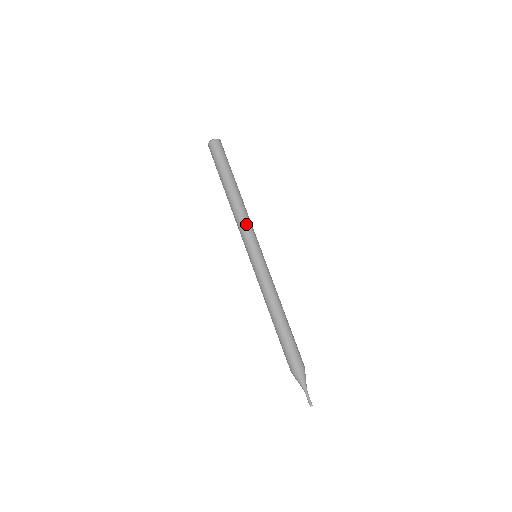
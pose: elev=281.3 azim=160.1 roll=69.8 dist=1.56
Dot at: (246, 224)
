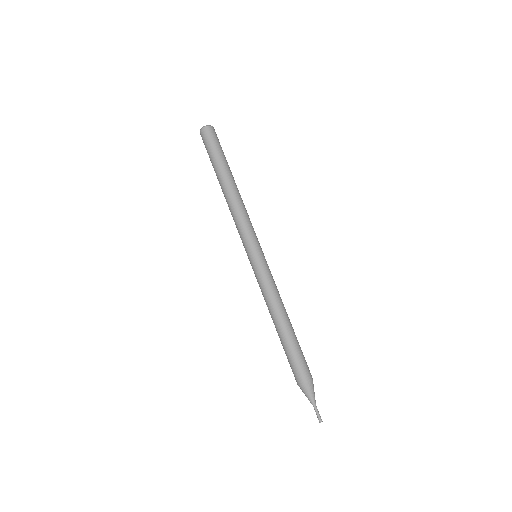
Dot at: occluded
